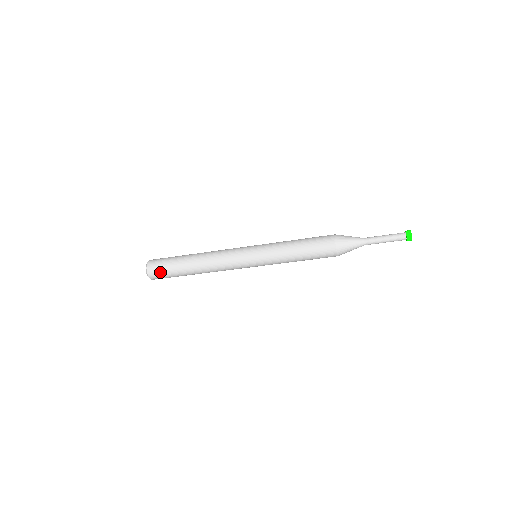
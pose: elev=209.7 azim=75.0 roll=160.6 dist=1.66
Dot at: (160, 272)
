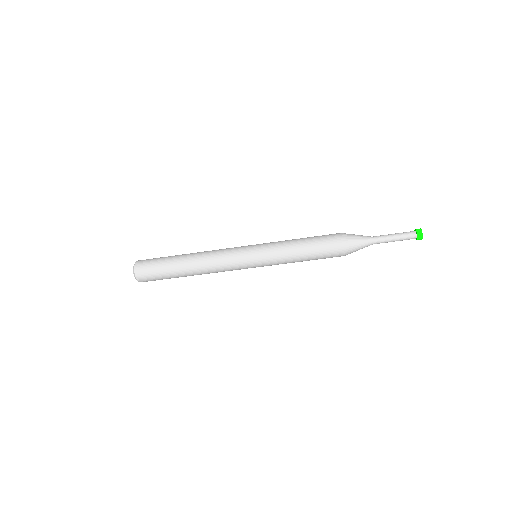
Dot at: (152, 279)
